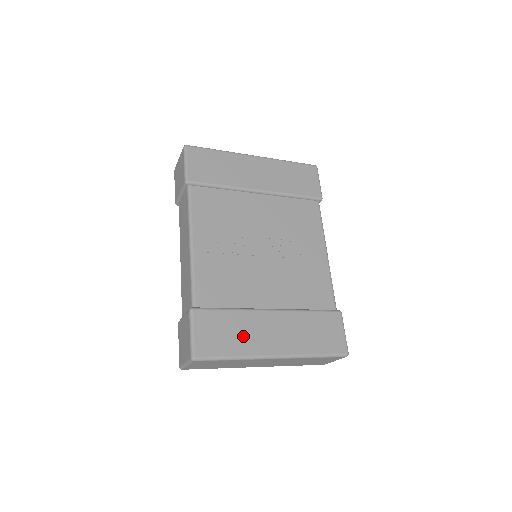
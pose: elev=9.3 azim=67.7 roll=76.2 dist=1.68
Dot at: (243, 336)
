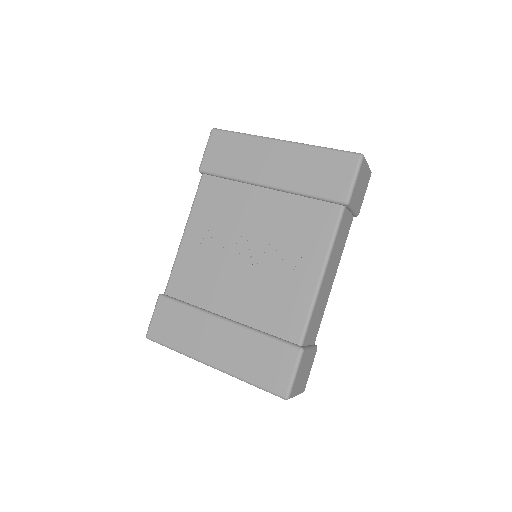
Dot at: (189, 334)
